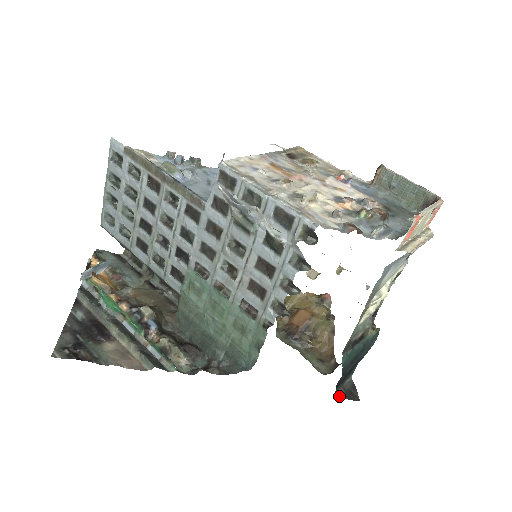
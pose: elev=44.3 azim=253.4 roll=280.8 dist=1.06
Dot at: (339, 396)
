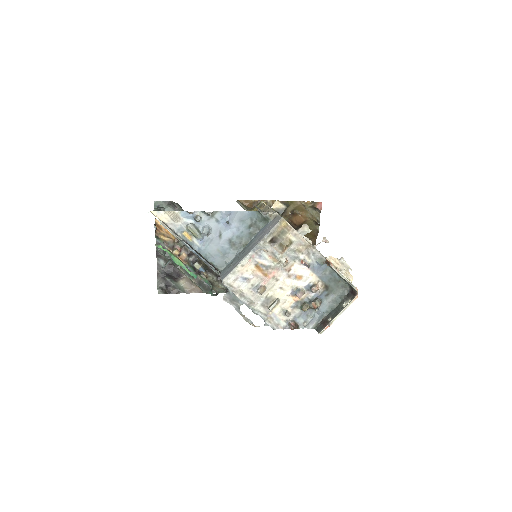
Dot at: occluded
